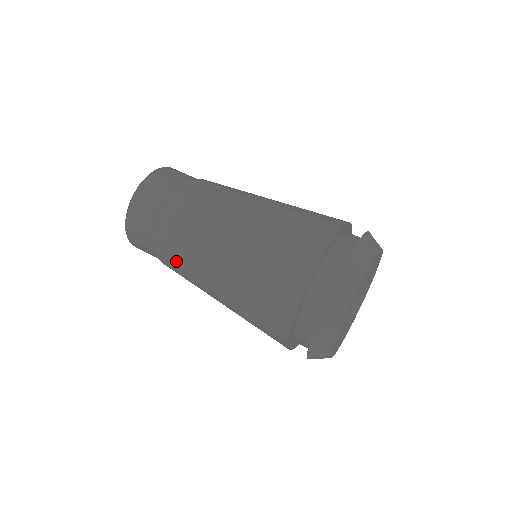
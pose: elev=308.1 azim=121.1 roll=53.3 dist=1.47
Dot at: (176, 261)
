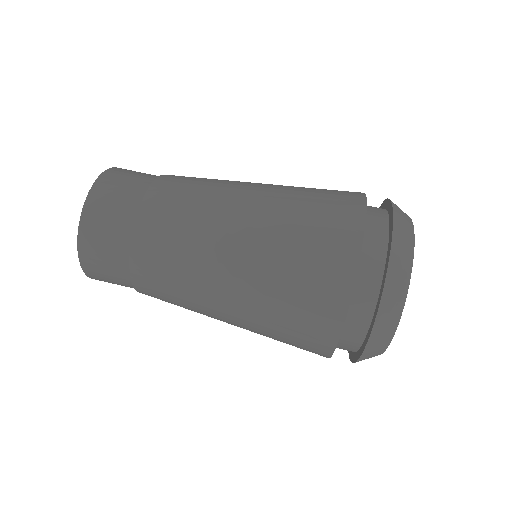
Dot at: (167, 238)
